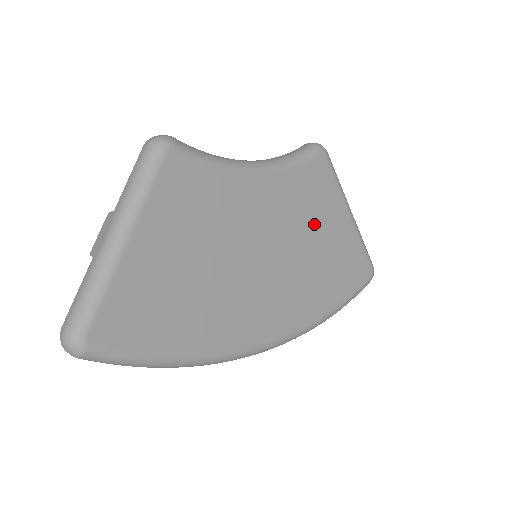
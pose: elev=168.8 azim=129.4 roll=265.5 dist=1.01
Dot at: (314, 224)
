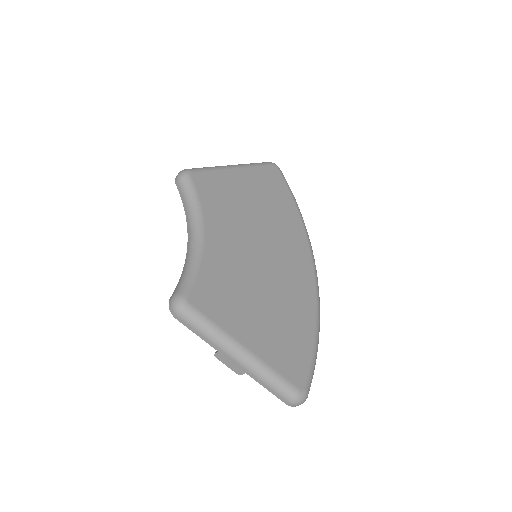
Dot at: (240, 202)
